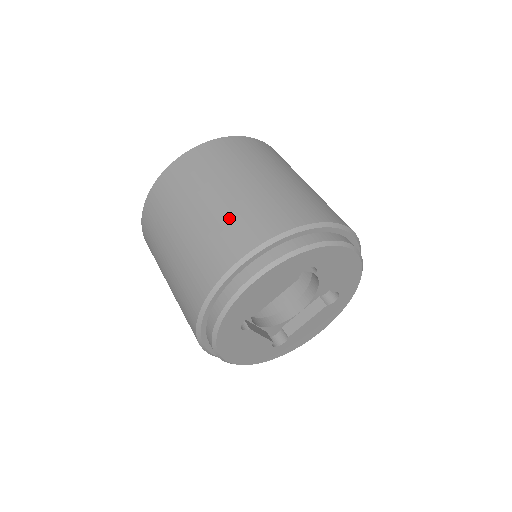
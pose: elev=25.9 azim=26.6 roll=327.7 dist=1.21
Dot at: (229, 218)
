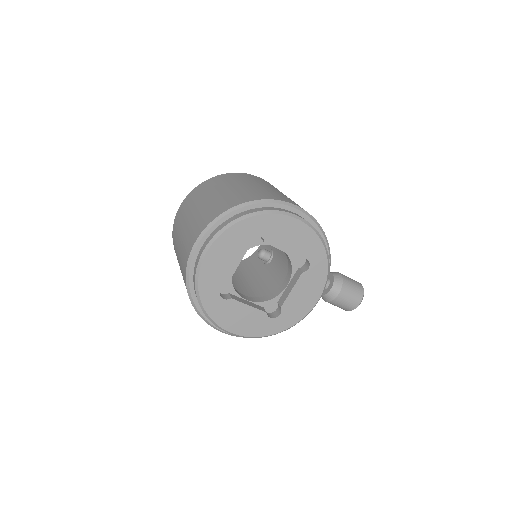
Dot at: (196, 221)
